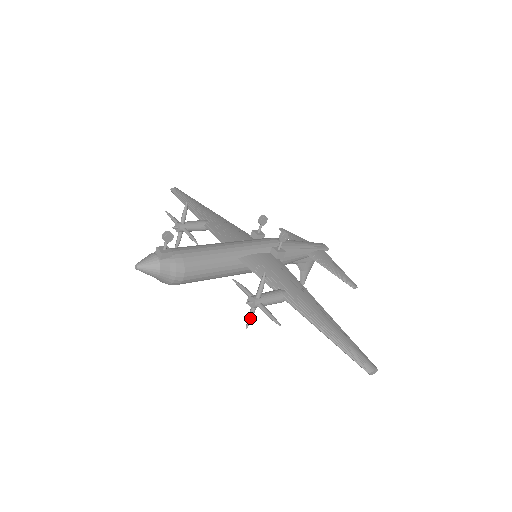
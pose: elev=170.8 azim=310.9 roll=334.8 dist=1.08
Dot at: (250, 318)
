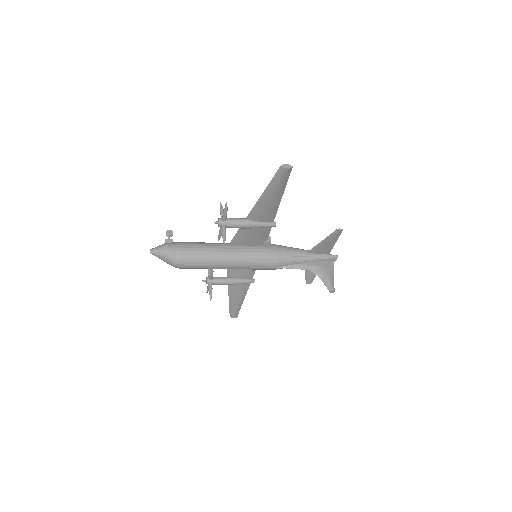
Dot at: (223, 235)
